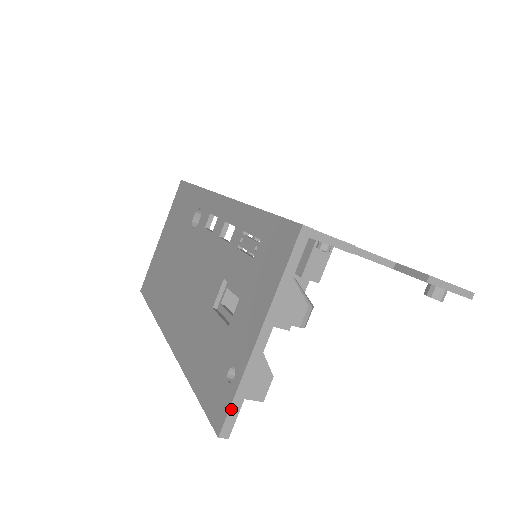
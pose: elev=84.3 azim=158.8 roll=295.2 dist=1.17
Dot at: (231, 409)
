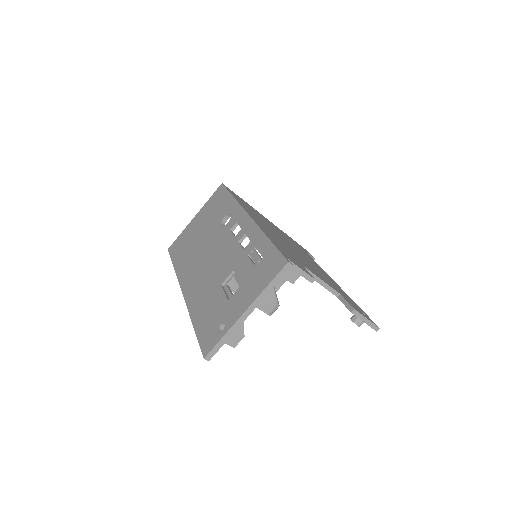
Dot at: (216, 346)
